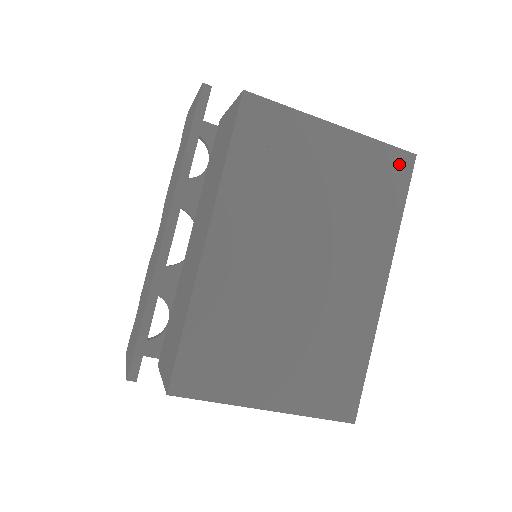
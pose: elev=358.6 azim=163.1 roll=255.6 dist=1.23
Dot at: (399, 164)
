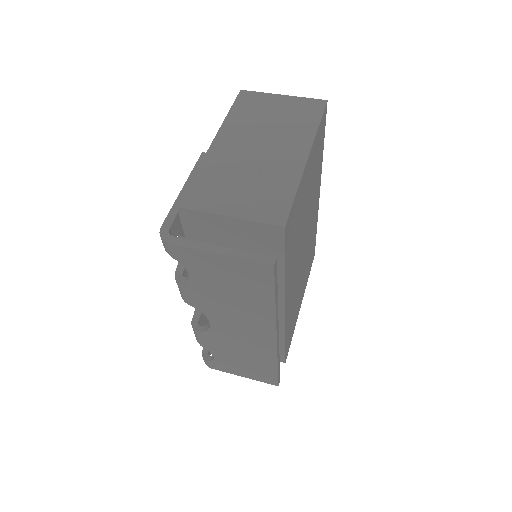
Dot at: (323, 122)
